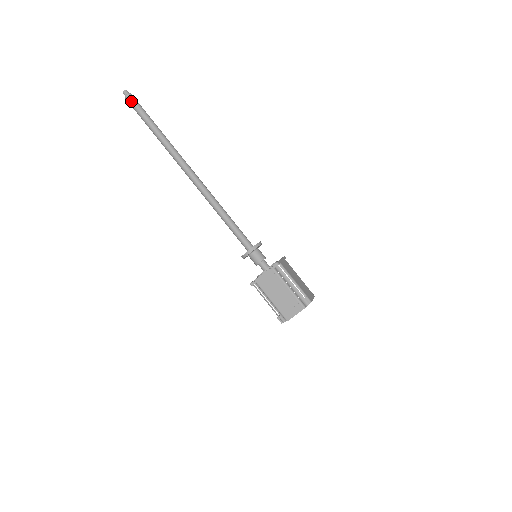
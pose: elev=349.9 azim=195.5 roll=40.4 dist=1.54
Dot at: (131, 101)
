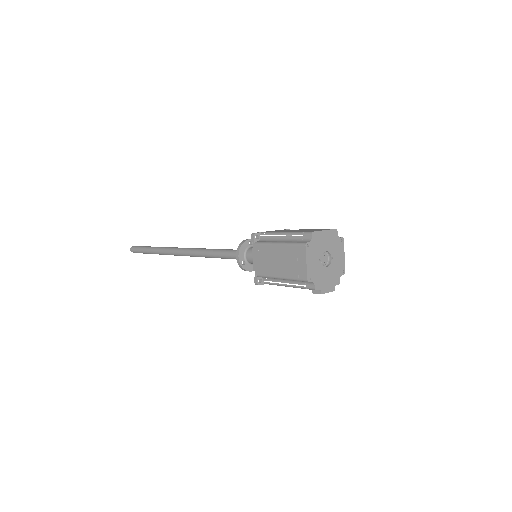
Dot at: (134, 250)
